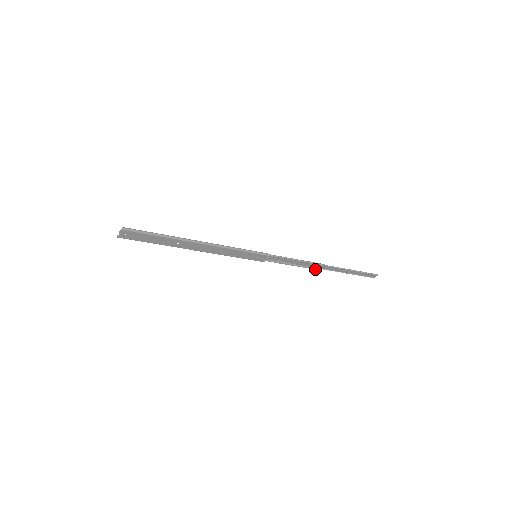
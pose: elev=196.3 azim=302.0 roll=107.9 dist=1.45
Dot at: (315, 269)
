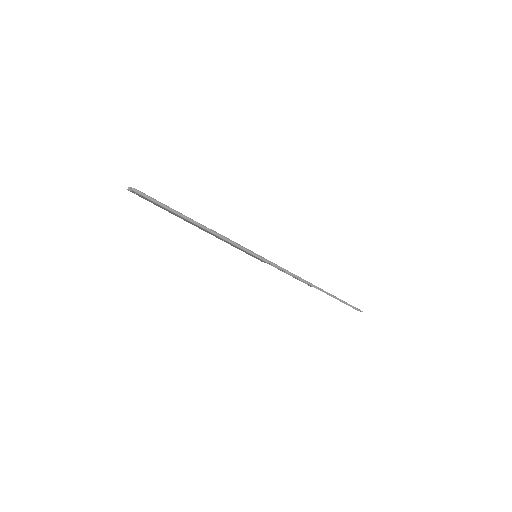
Dot at: (307, 284)
